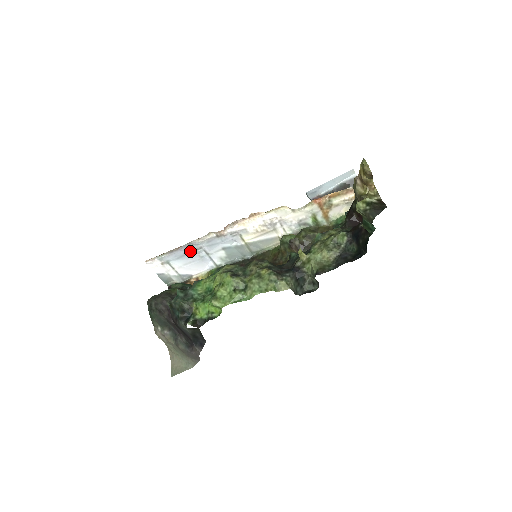
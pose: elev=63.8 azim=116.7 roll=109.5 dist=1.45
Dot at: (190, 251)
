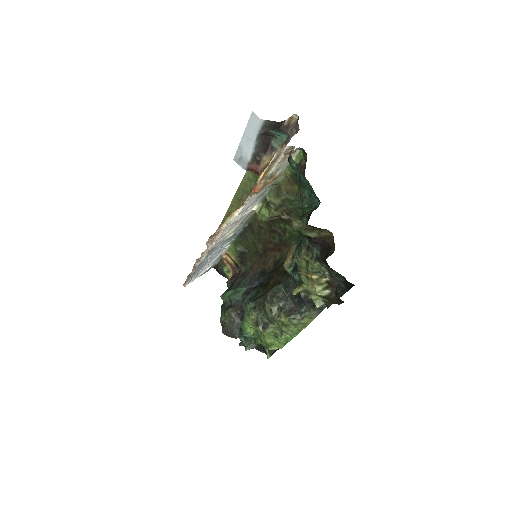
Dot at: (203, 264)
